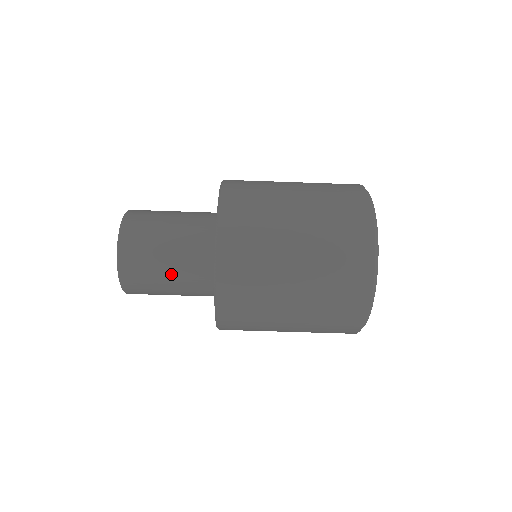
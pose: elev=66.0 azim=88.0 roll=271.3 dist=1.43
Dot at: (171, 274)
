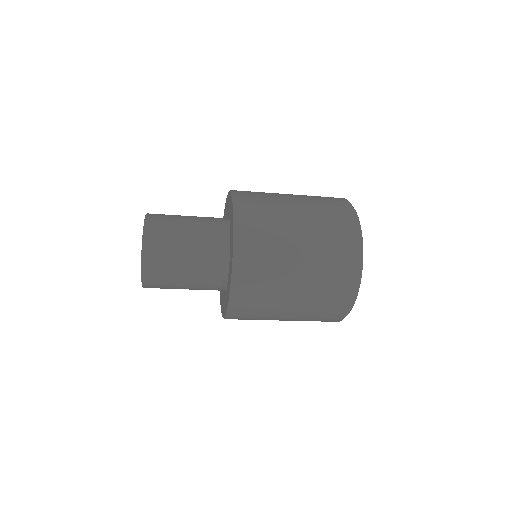
Dot at: occluded
